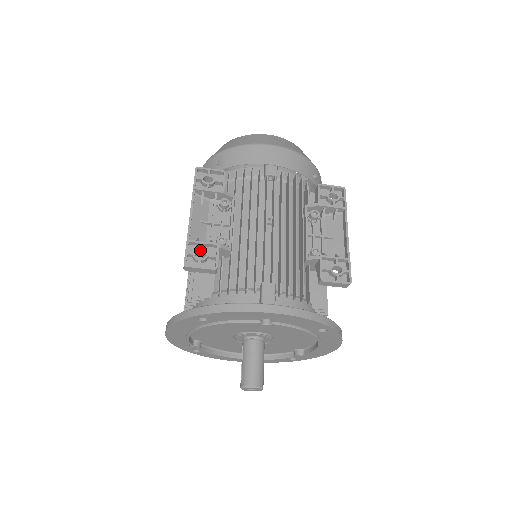
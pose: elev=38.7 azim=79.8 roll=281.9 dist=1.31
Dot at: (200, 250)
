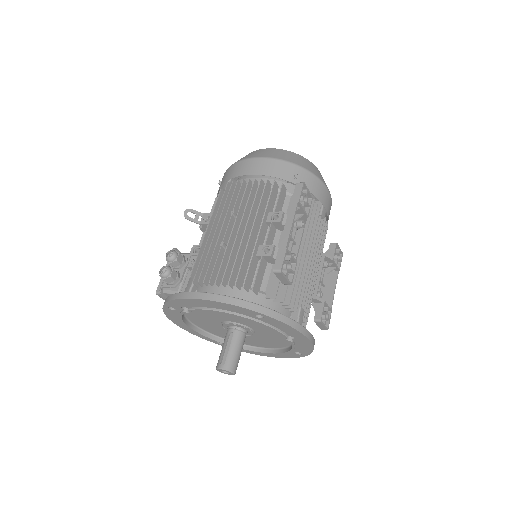
Dot at: (290, 262)
